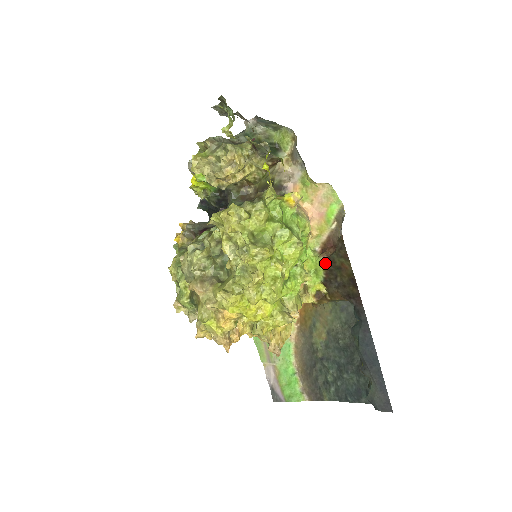
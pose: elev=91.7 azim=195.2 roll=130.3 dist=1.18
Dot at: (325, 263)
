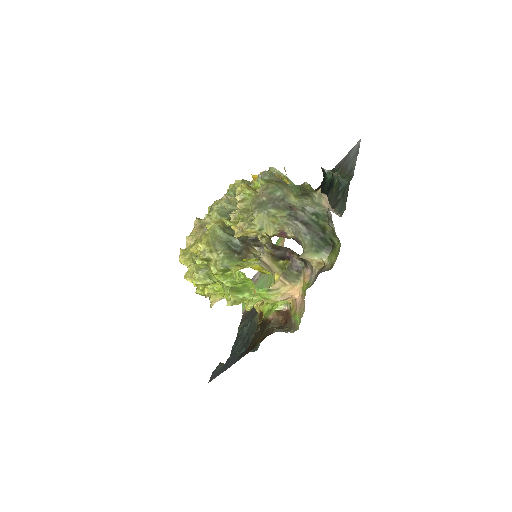
Dot at: (268, 318)
